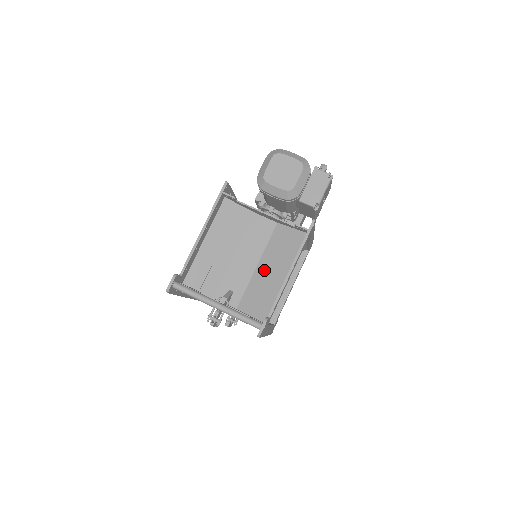
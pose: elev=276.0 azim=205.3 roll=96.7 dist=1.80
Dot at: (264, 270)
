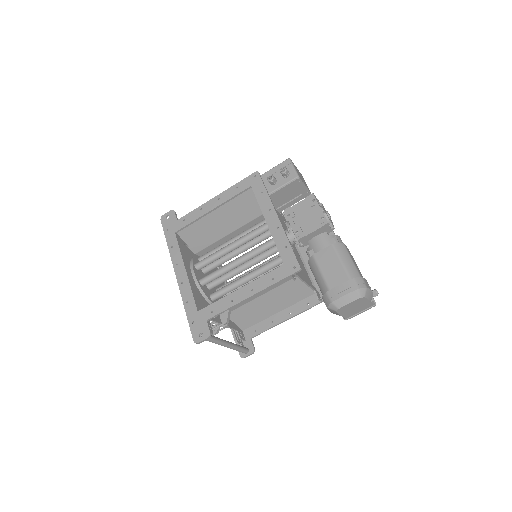
Dot at: (266, 300)
